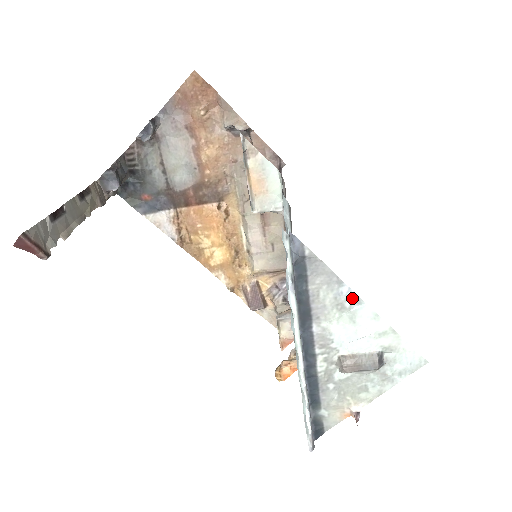
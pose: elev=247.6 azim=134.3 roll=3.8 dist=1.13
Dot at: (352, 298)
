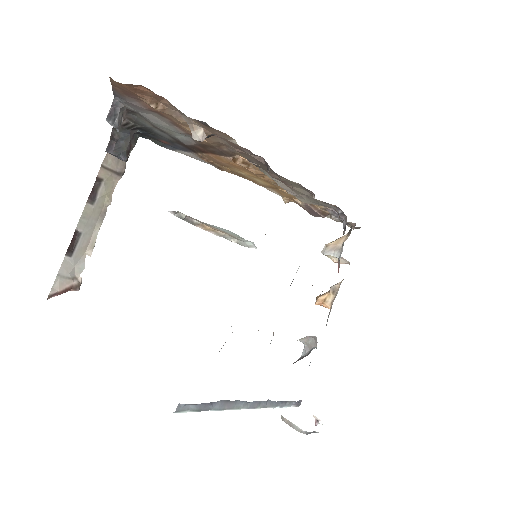
Dot at: occluded
